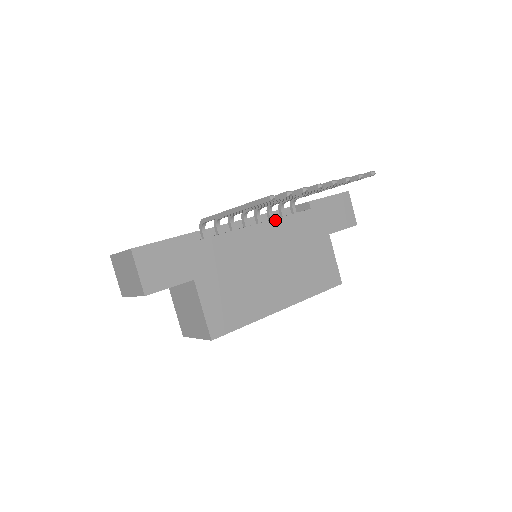
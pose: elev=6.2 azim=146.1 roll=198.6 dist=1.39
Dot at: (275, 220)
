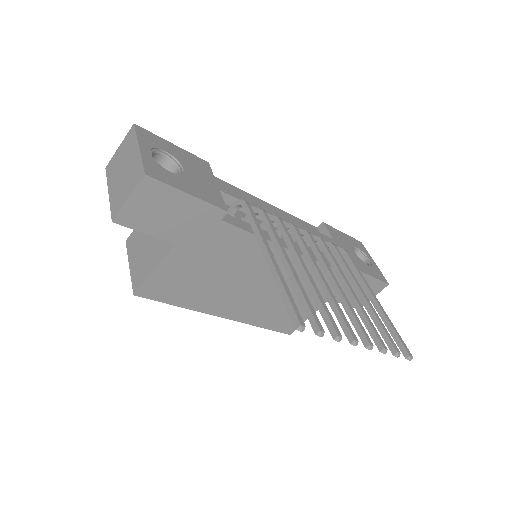
Dot at: (304, 257)
